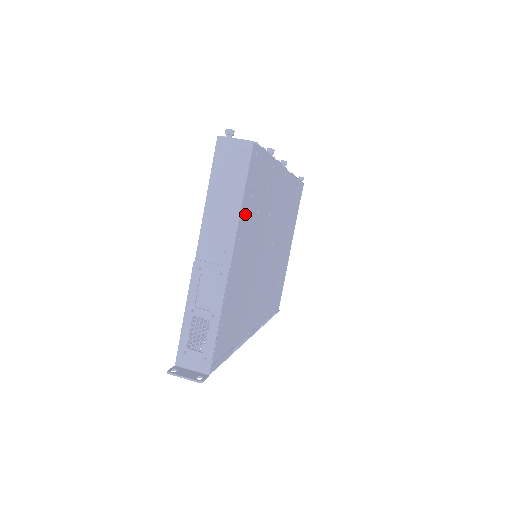
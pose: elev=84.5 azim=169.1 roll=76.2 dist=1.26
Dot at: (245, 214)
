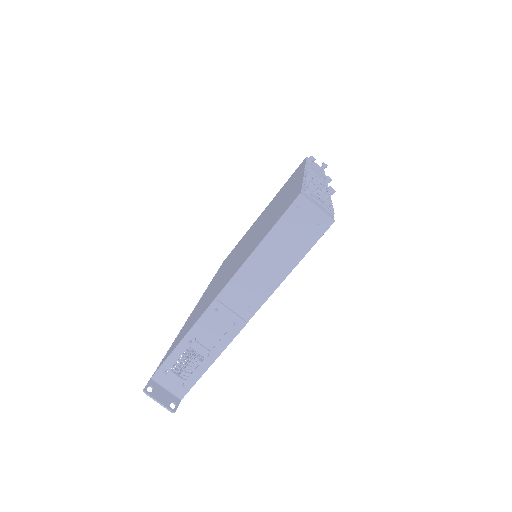
Dot at: occluded
